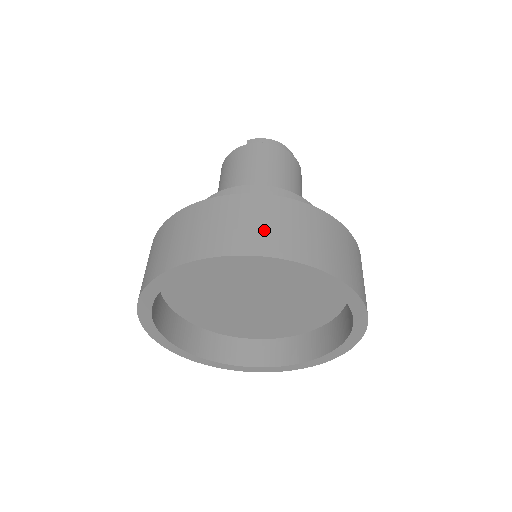
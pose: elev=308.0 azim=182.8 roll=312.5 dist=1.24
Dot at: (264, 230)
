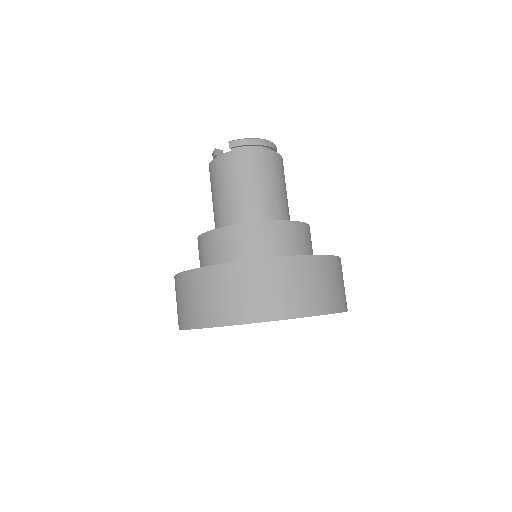
Dot at: (267, 296)
